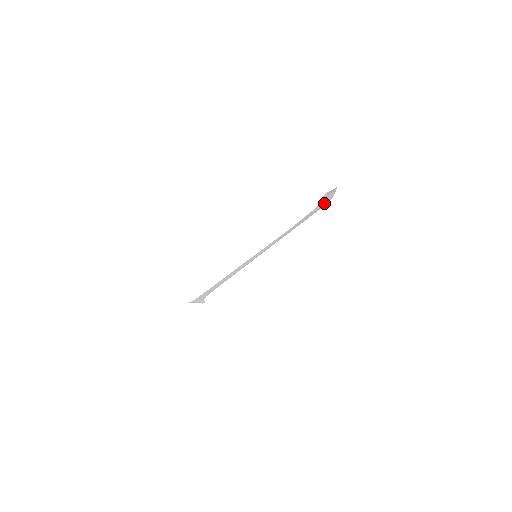
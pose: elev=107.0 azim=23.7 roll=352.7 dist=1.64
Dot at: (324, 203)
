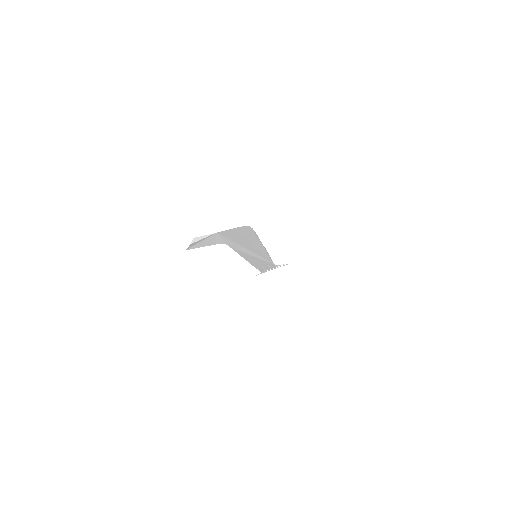
Dot at: (235, 232)
